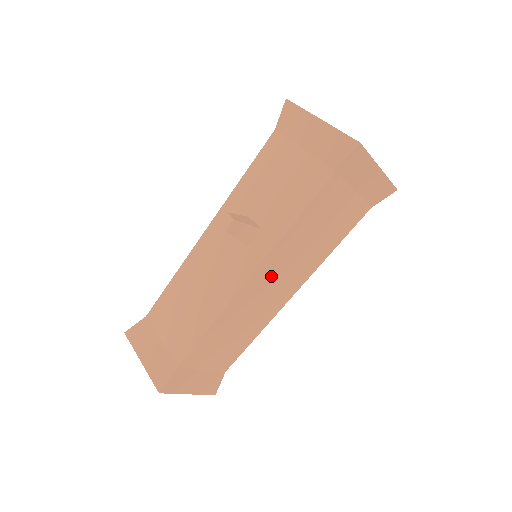
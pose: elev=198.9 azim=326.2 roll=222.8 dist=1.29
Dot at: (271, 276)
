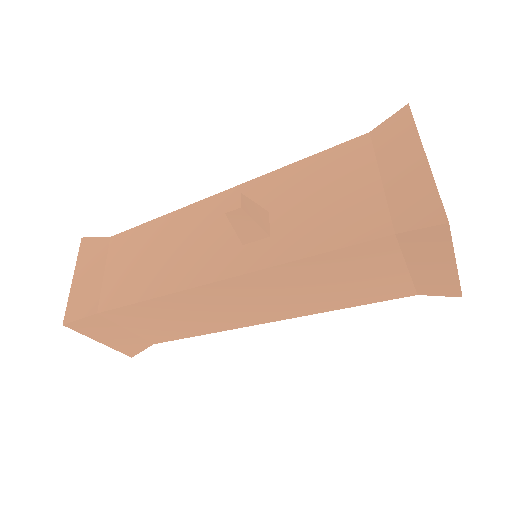
Dot at: (249, 292)
